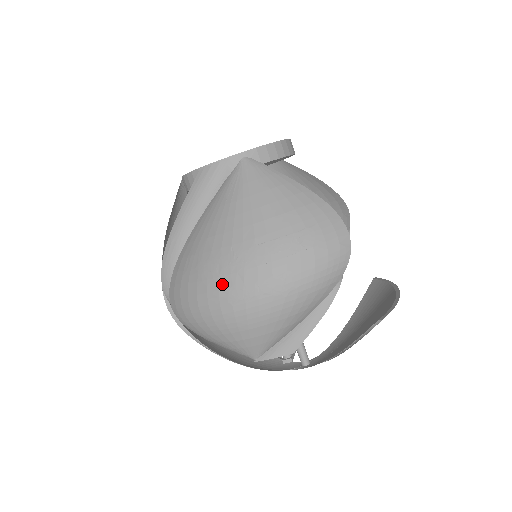
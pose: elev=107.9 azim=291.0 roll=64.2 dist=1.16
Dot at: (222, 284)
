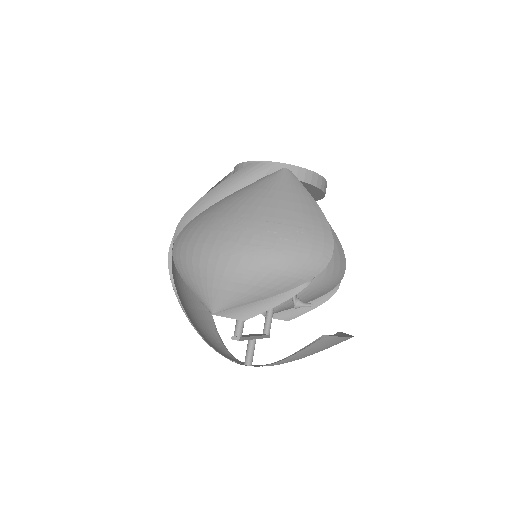
Dot at: (221, 236)
